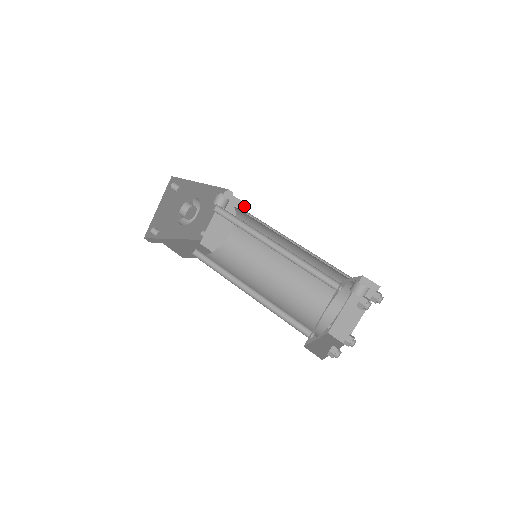
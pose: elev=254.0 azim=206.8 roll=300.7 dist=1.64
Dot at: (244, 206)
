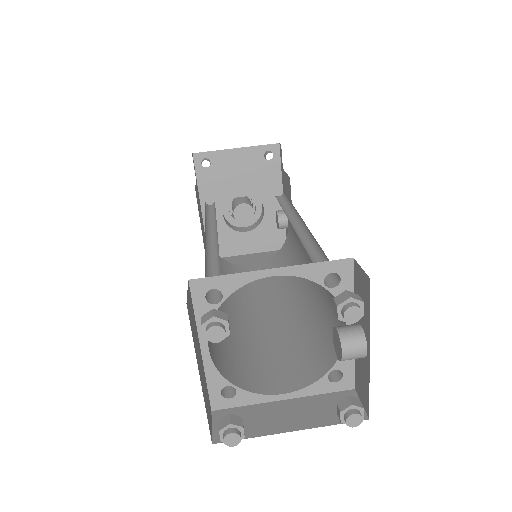
Dot at: occluded
